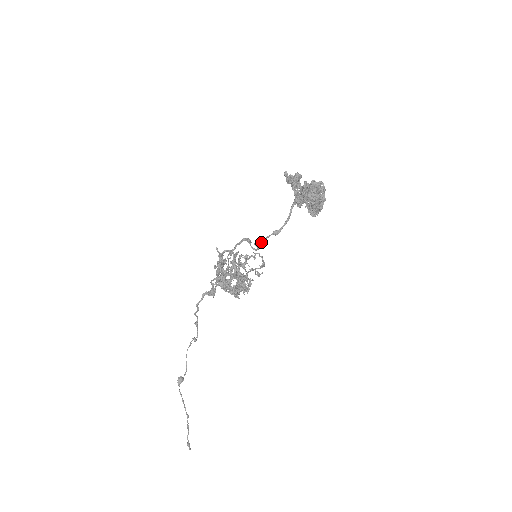
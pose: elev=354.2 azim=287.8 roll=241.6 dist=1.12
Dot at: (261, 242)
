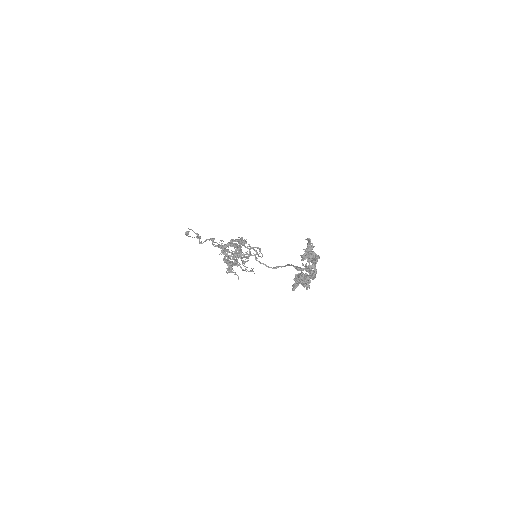
Dot at: (263, 264)
